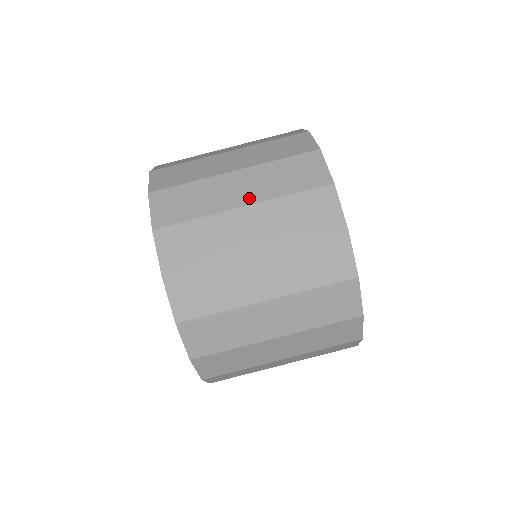
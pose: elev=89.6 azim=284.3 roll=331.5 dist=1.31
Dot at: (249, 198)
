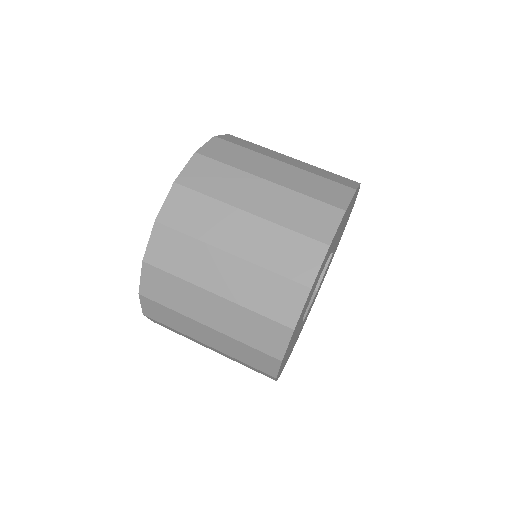
Dot at: (259, 209)
